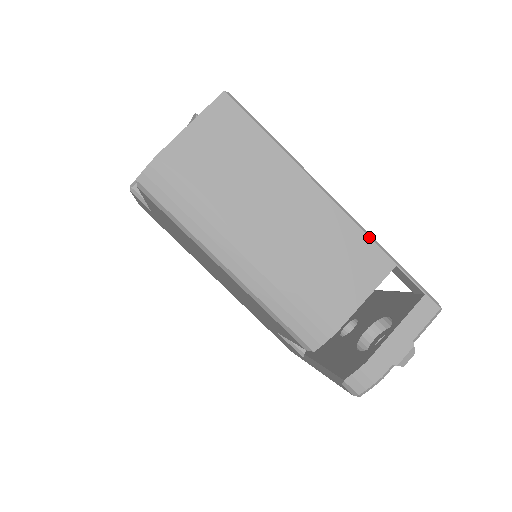
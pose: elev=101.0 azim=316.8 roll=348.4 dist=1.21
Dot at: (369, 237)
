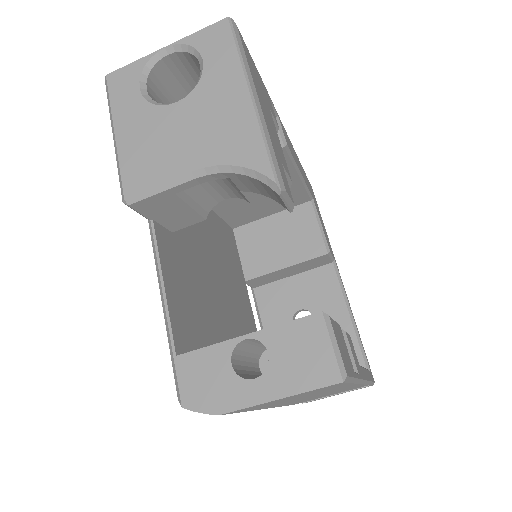
Dot at: occluded
